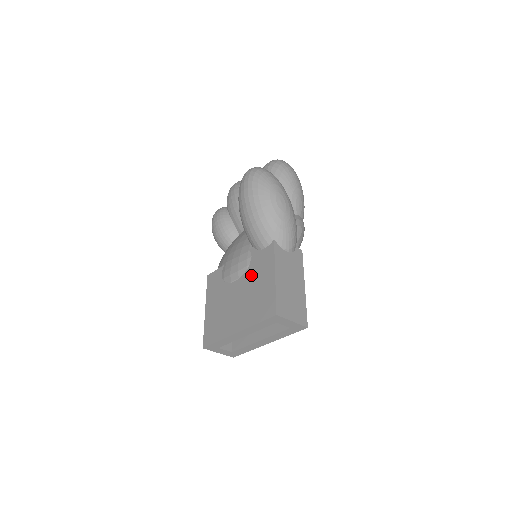
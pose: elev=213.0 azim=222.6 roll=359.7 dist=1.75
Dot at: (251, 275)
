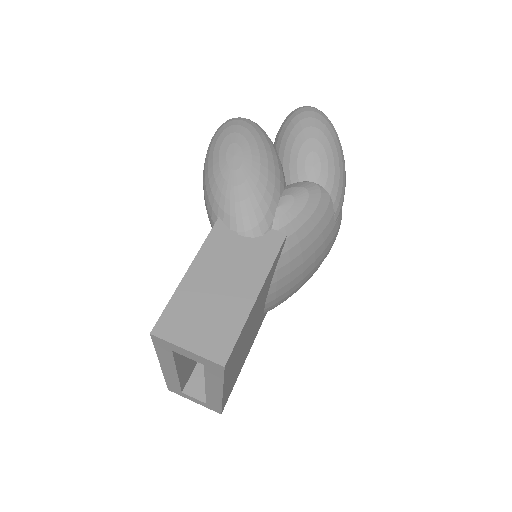
Dot at: occluded
